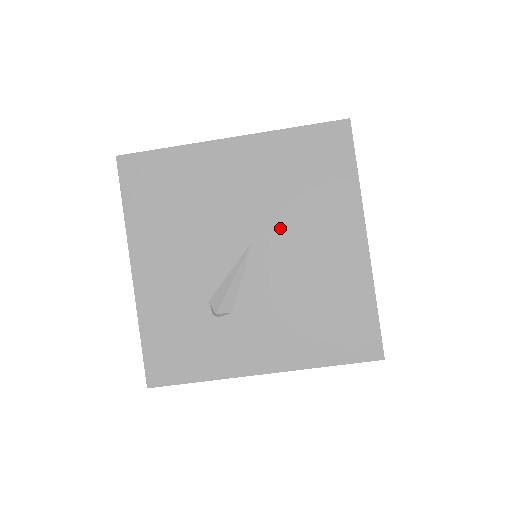
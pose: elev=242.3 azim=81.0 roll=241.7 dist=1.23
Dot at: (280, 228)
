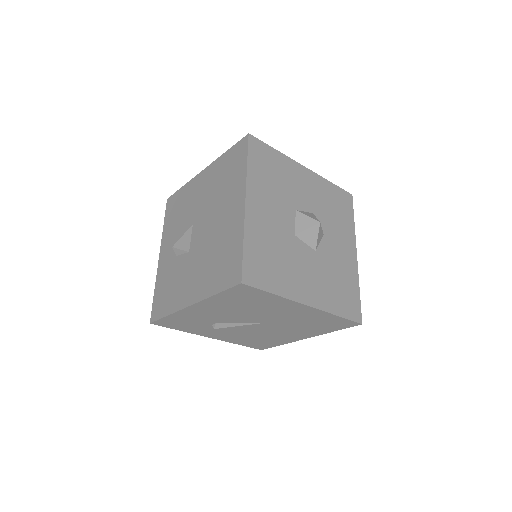
Dot at: (280, 326)
